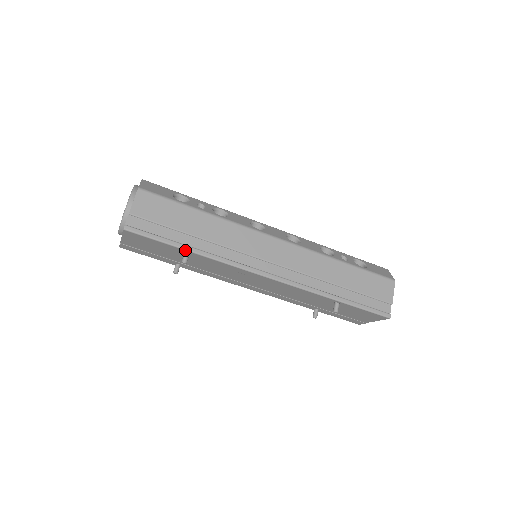
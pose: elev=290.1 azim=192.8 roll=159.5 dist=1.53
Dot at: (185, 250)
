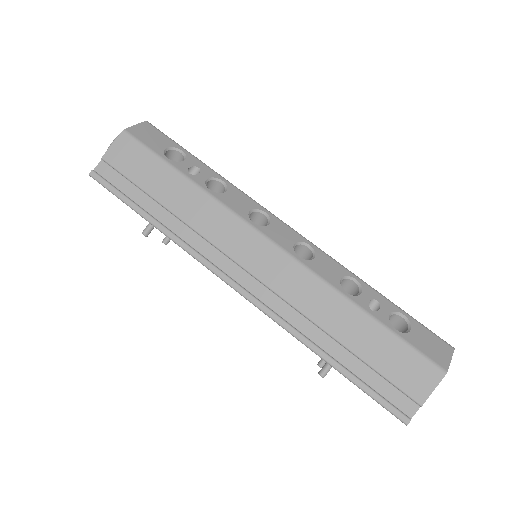
Dot at: (146, 220)
